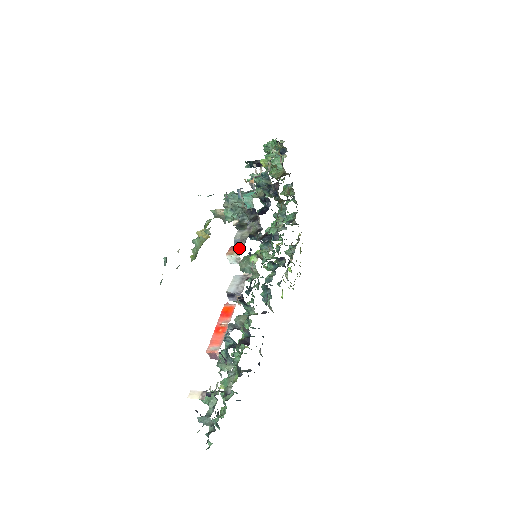
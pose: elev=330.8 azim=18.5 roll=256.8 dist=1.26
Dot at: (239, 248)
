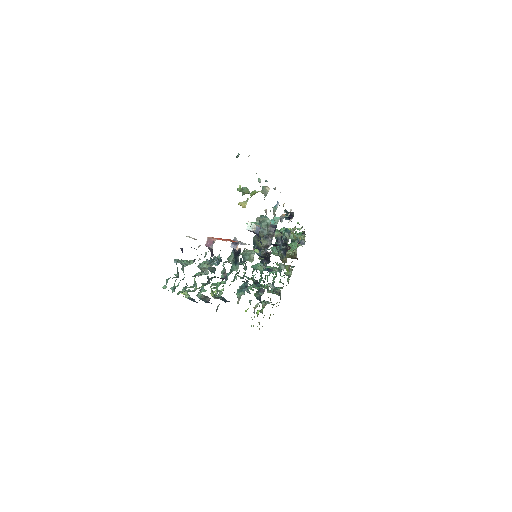
Dot at: (258, 225)
